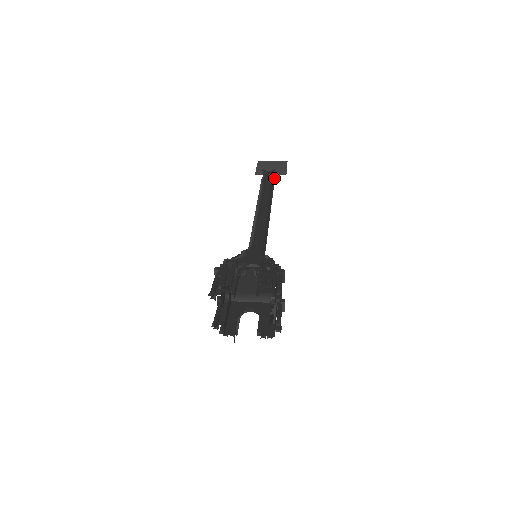
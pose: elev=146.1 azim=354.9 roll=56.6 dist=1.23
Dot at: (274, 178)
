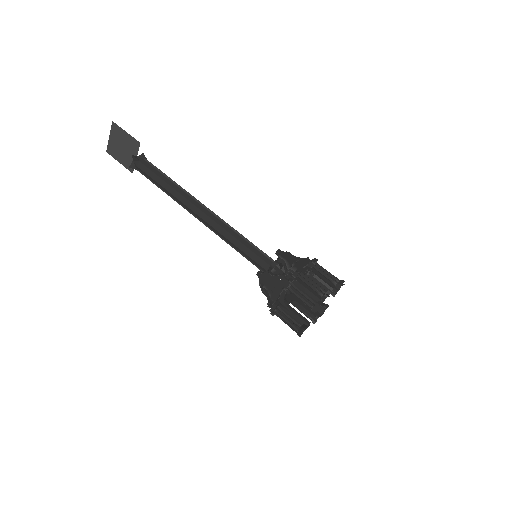
Dot at: (144, 160)
